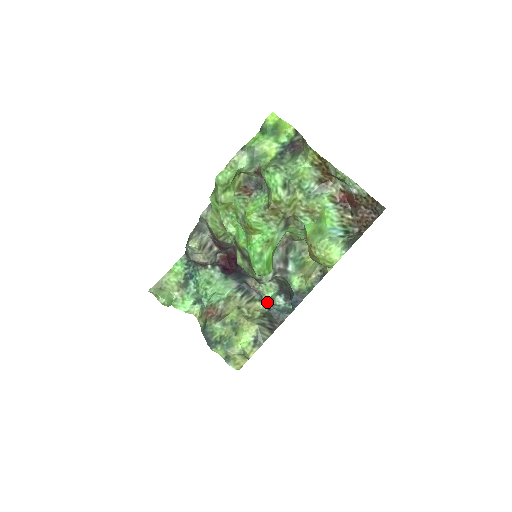
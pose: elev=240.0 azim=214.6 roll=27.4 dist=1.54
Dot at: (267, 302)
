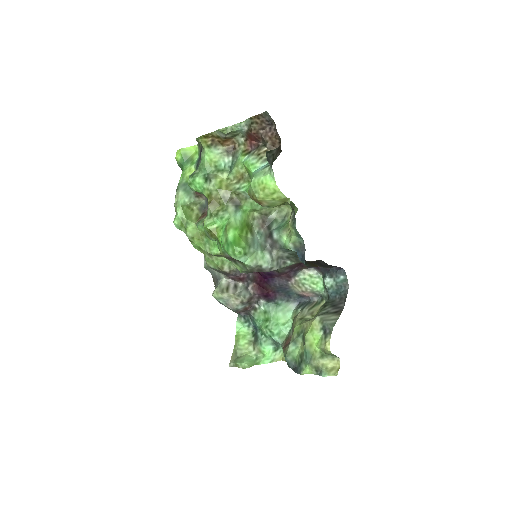
Dot at: (325, 295)
